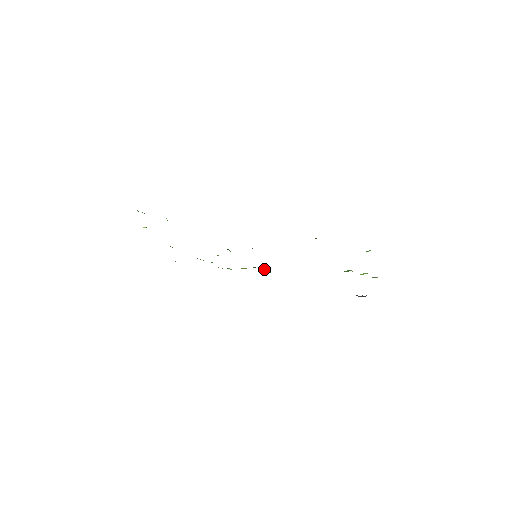
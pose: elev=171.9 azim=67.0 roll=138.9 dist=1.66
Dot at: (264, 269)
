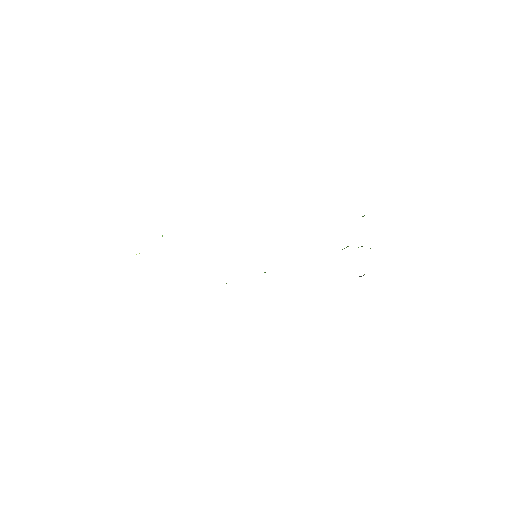
Dot at: occluded
